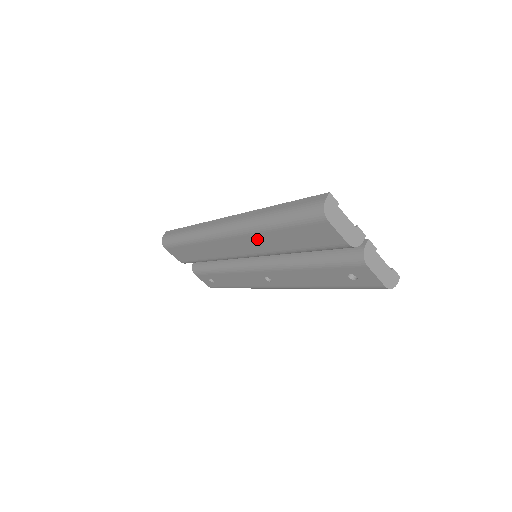
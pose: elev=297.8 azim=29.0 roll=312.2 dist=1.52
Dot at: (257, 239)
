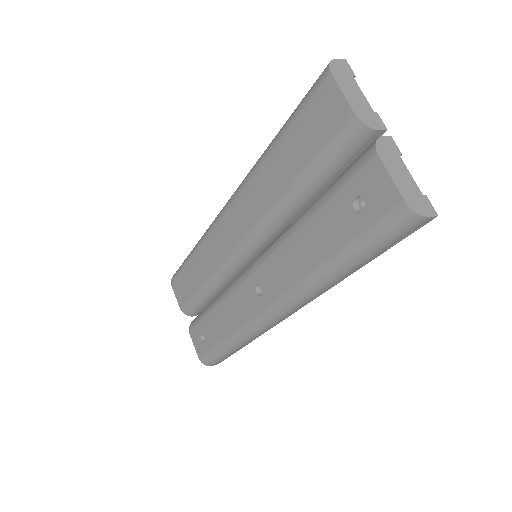
Dot at: (256, 188)
